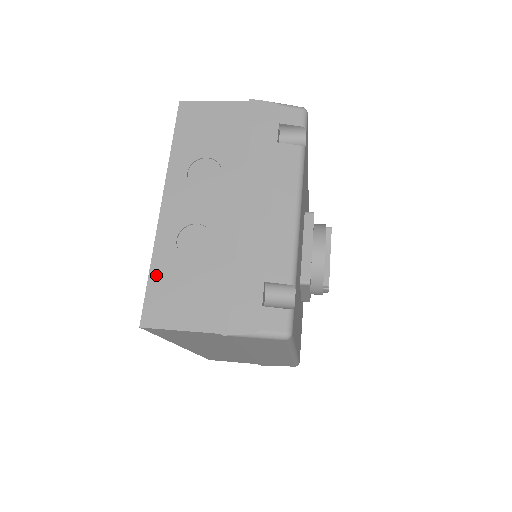
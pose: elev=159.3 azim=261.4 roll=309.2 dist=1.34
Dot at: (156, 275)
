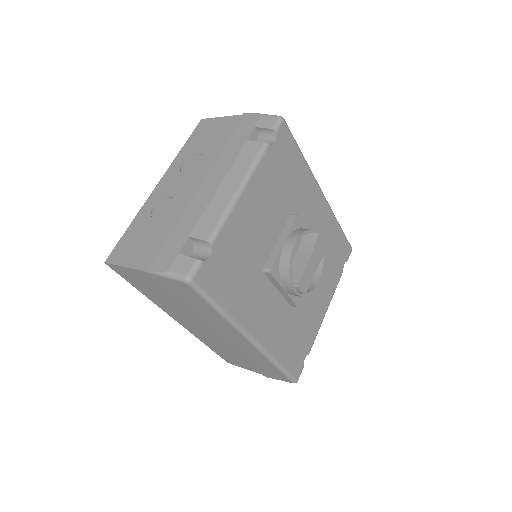
Dot at: (130, 230)
